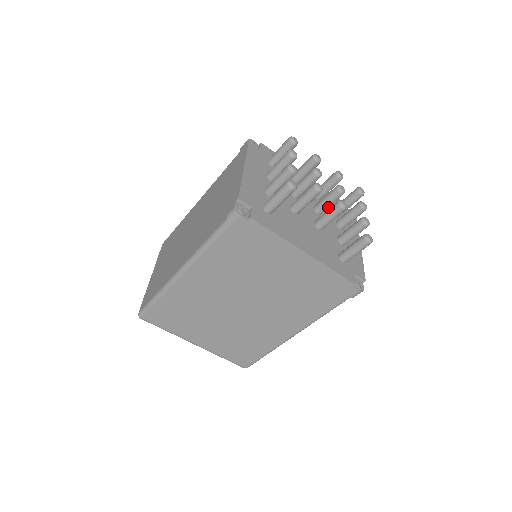
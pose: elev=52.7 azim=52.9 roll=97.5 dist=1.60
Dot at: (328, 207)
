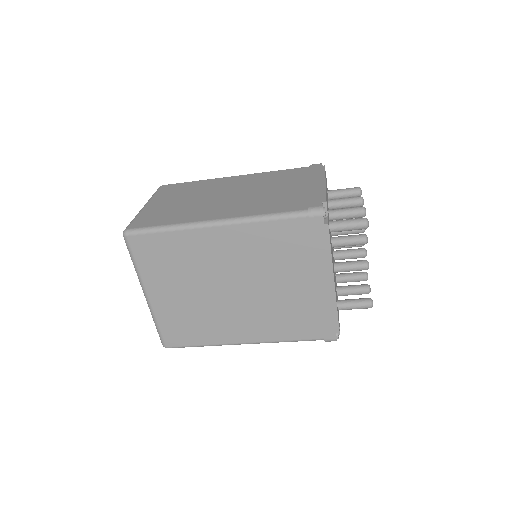
Dot at: occluded
